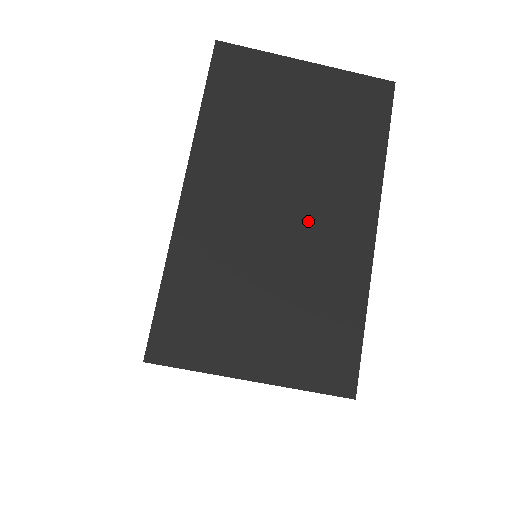
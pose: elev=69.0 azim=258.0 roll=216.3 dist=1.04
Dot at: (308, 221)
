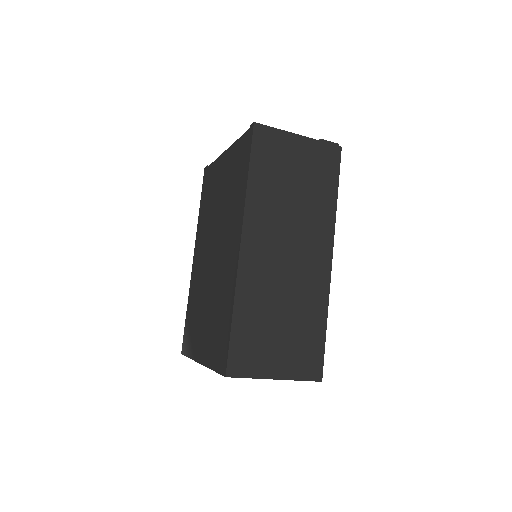
Dot at: occluded
